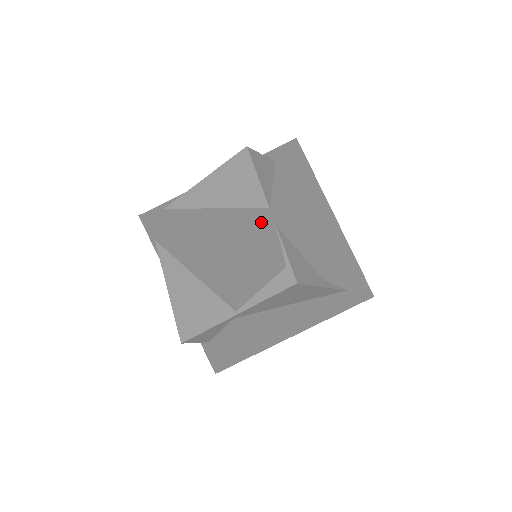
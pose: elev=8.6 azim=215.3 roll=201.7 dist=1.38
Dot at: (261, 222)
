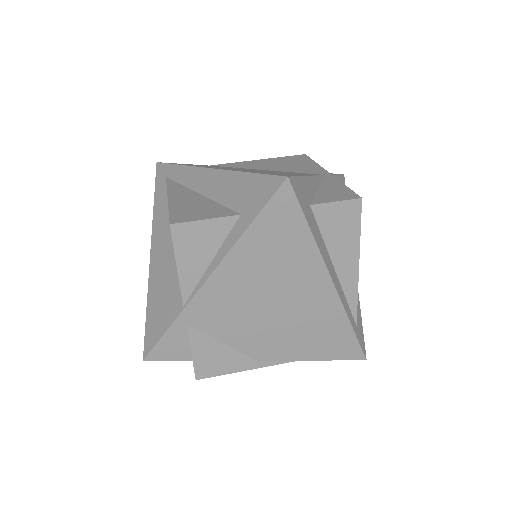
Dot at: (168, 321)
